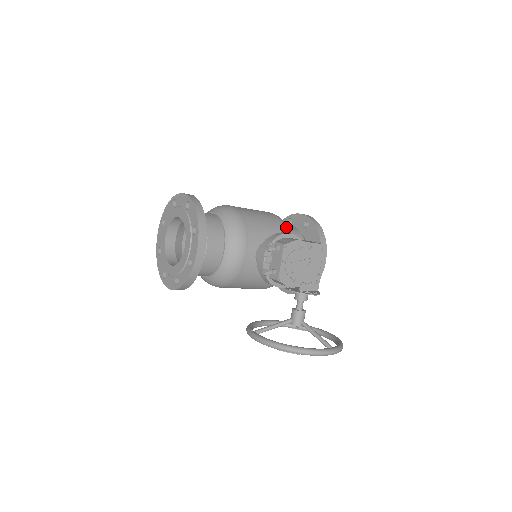
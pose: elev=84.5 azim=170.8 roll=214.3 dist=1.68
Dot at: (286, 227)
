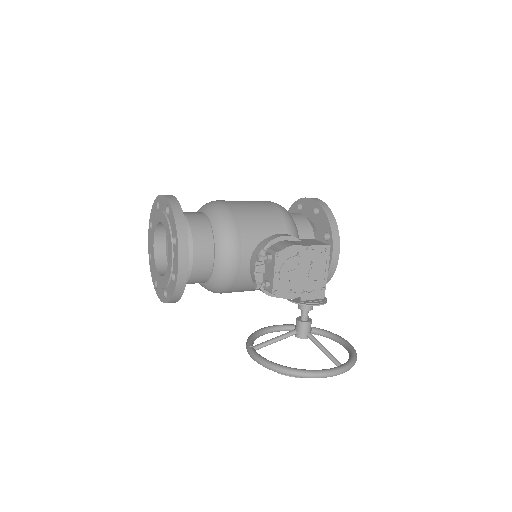
Dot at: (289, 220)
